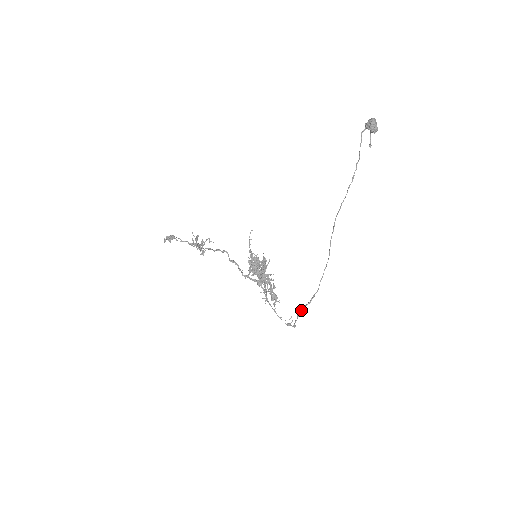
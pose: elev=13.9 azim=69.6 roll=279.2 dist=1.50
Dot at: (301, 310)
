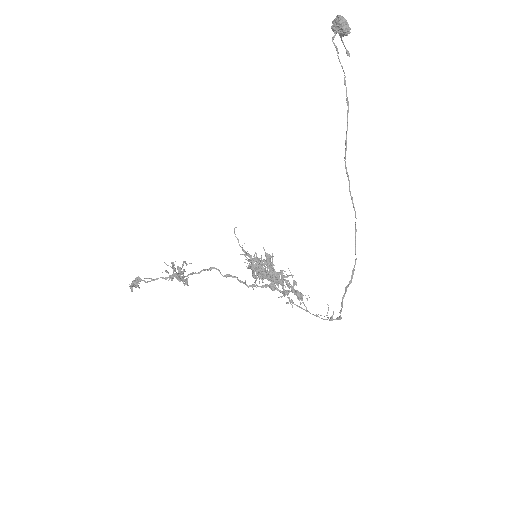
Dot at: (343, 295)
